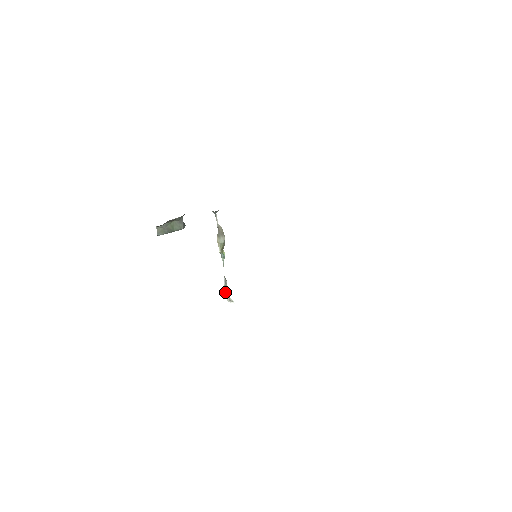
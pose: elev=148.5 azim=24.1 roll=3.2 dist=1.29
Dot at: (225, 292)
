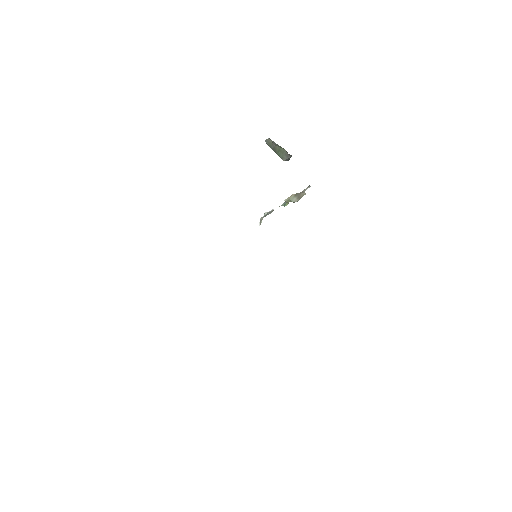
Dot at: (264, 214)
